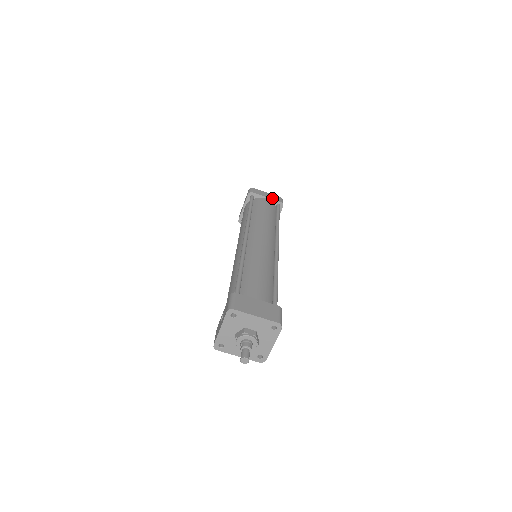
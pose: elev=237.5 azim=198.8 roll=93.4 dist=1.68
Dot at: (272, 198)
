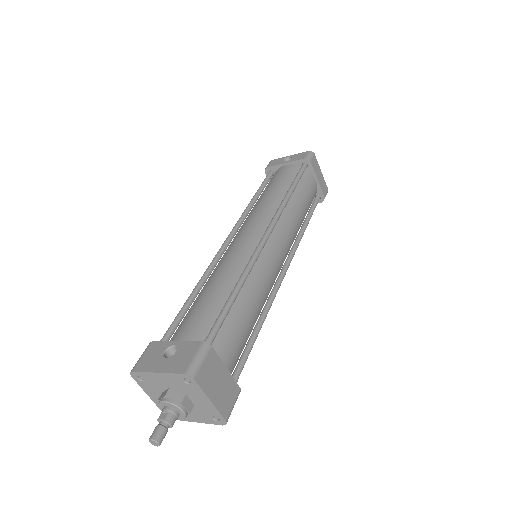
Dot at: (321, 185)
